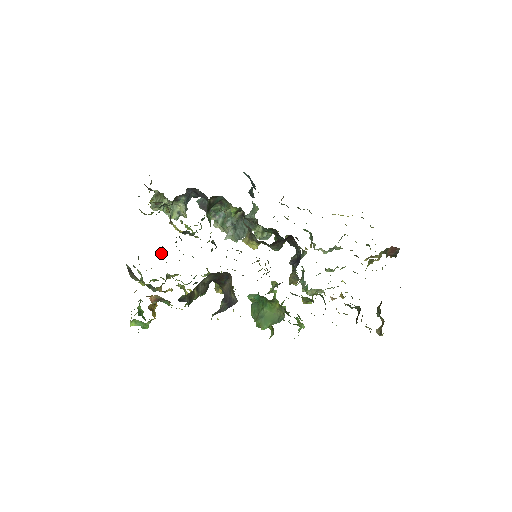
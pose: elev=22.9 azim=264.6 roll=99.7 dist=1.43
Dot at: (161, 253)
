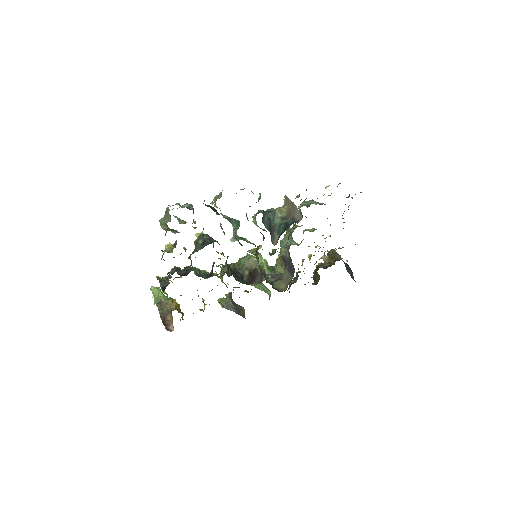
Dot at: occluded
